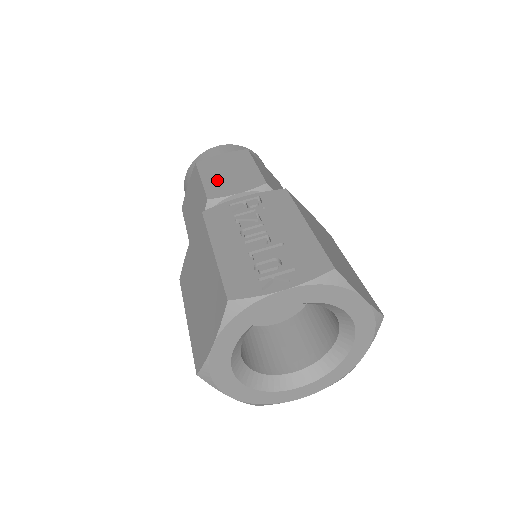
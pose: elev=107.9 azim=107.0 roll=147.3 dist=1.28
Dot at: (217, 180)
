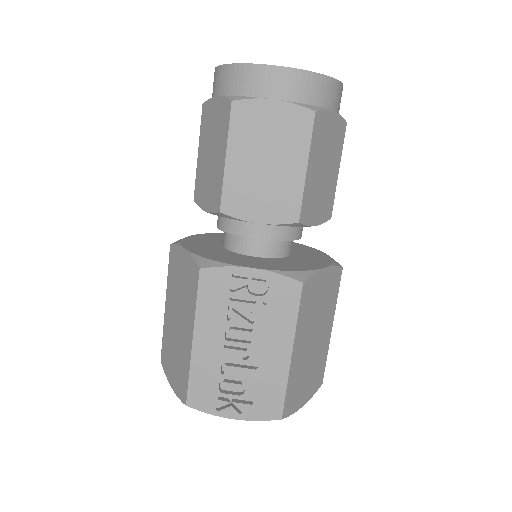
Dot at: (245, 174)
